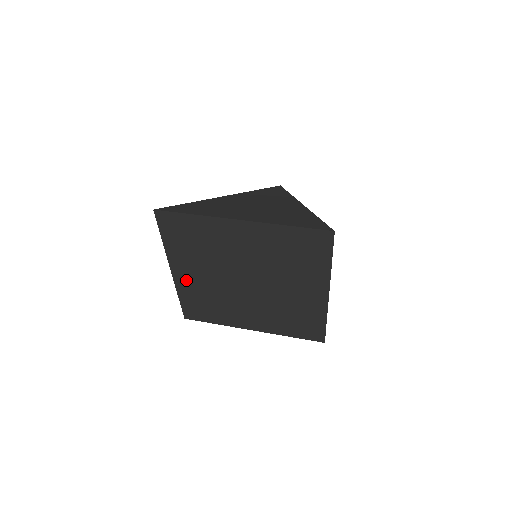
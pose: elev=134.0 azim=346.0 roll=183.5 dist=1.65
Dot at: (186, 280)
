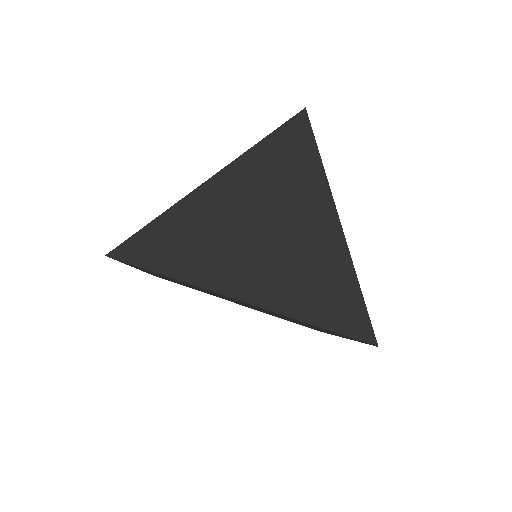
Dot at: occluded
